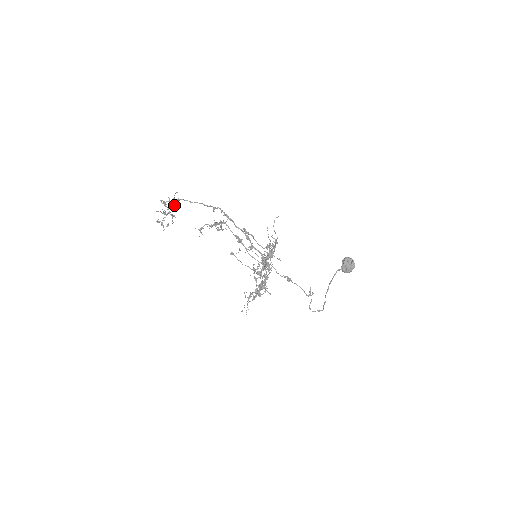
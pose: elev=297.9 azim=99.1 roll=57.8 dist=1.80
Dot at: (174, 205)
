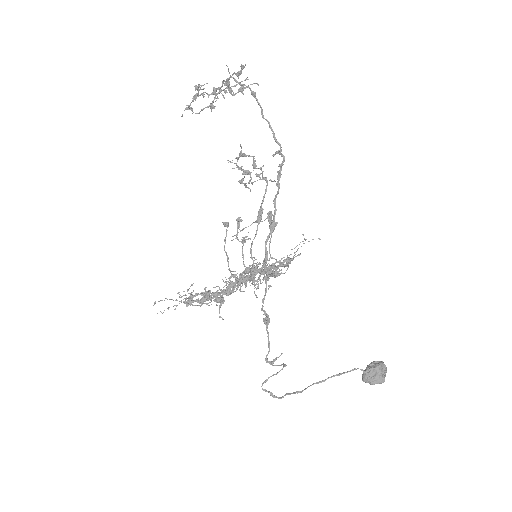
Dot at: (234, 94)
